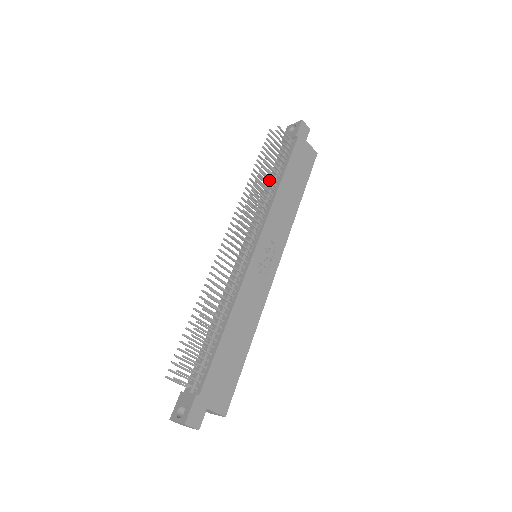
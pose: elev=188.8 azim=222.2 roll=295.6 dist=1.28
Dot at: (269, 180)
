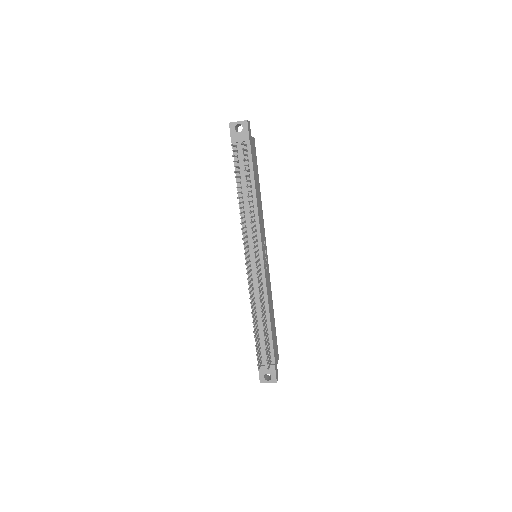
Dot at: occluded
